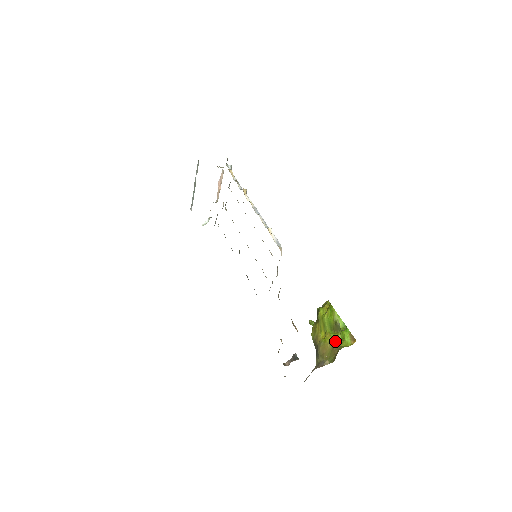
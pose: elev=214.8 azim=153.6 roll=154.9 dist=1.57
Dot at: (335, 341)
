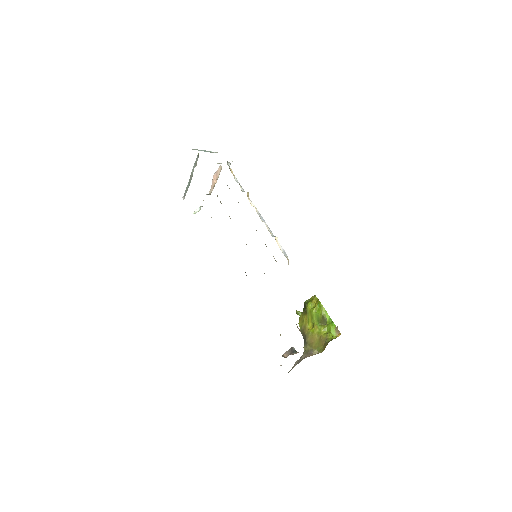
Dot at: (322, 333)
